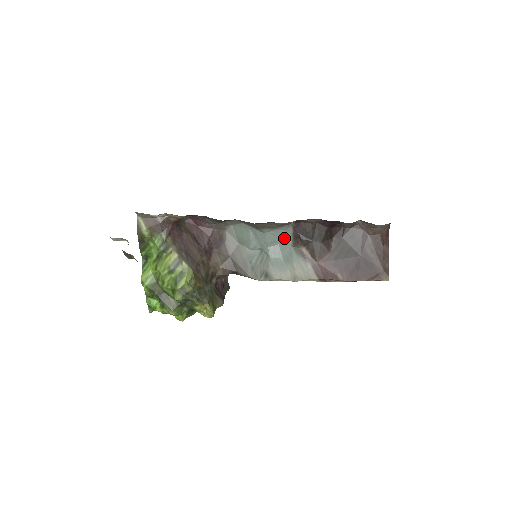
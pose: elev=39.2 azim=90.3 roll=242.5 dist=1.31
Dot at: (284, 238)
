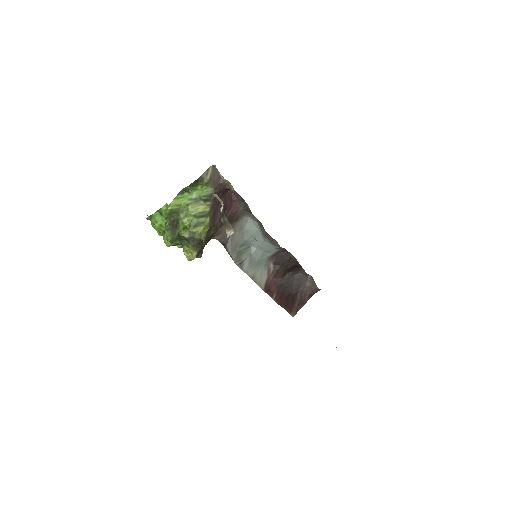
Dot at: (269, 251)
